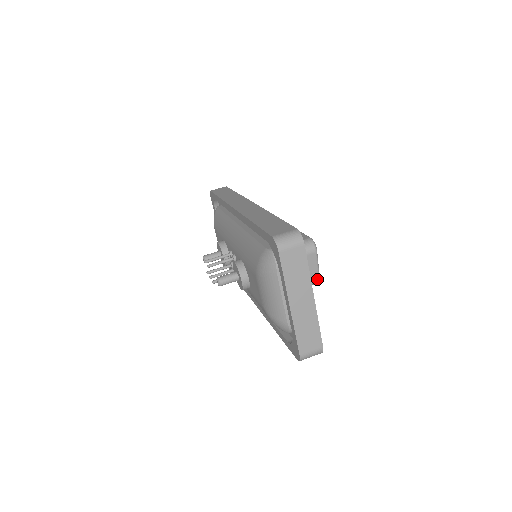
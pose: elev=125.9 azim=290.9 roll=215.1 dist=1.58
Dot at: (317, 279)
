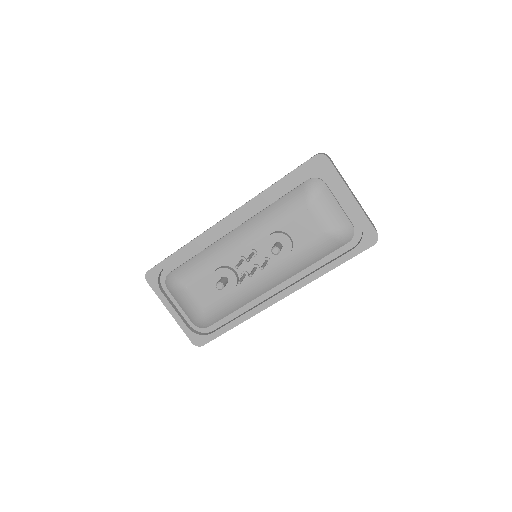
Dot at: occluded
